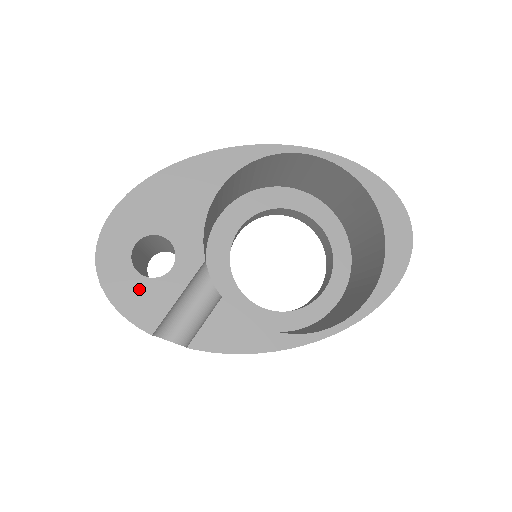
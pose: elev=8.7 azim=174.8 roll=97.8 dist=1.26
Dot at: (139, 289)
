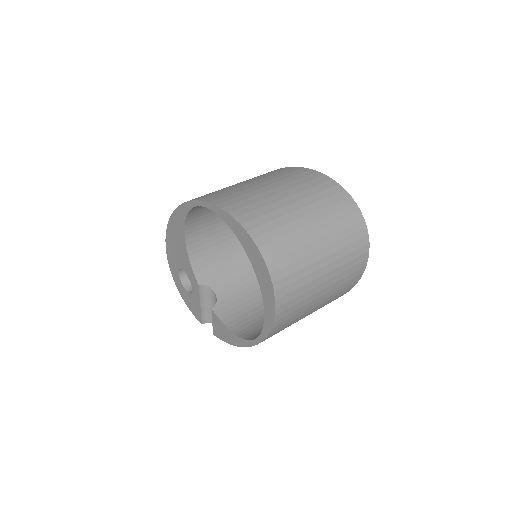
Dot at: (189, 299)
